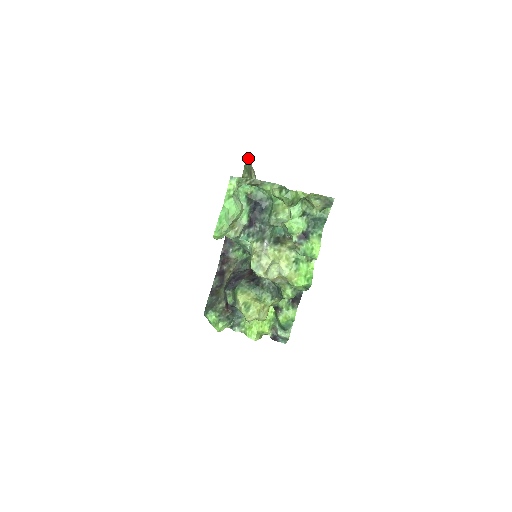
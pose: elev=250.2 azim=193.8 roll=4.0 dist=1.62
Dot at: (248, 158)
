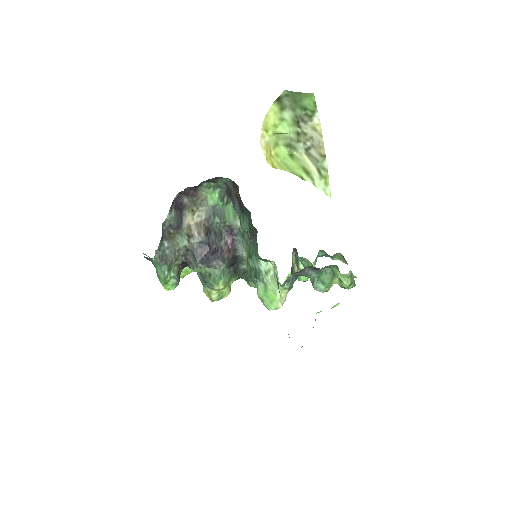
Dot at: (315, 104)
